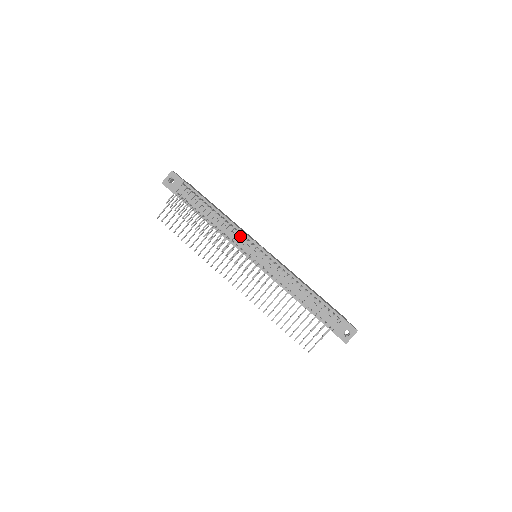
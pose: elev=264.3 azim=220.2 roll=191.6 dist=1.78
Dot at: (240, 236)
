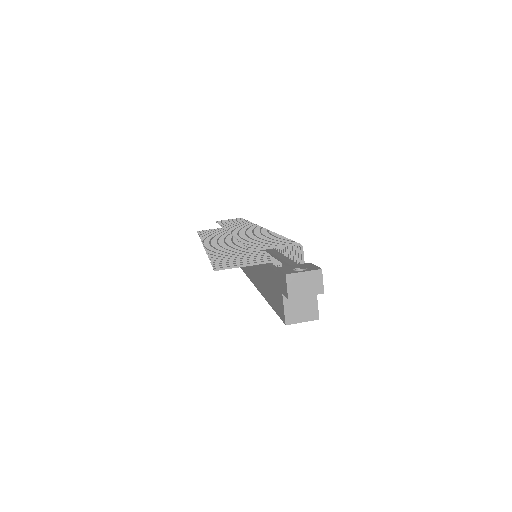
Dot at: occluded
